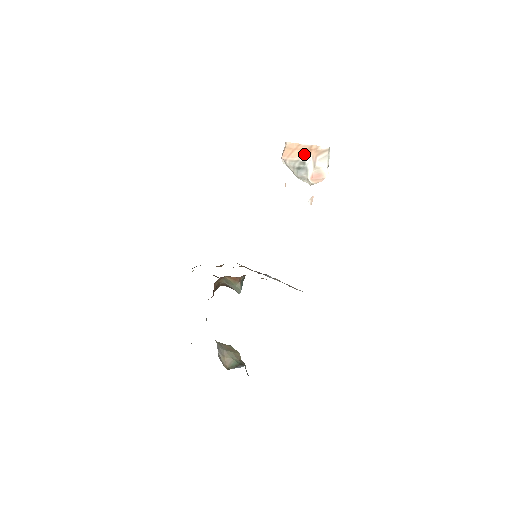
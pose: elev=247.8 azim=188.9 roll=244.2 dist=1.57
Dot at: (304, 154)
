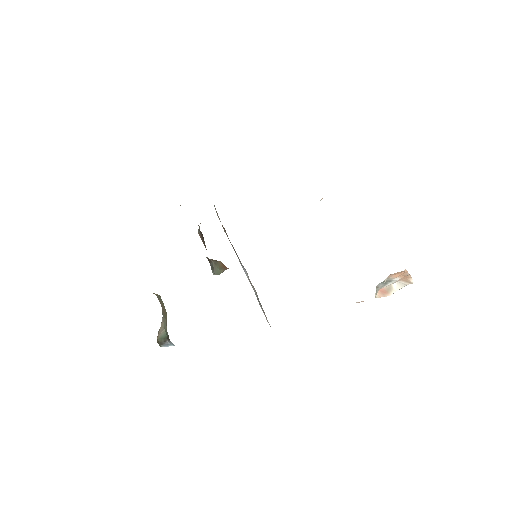
Dot at: (399, 277)
